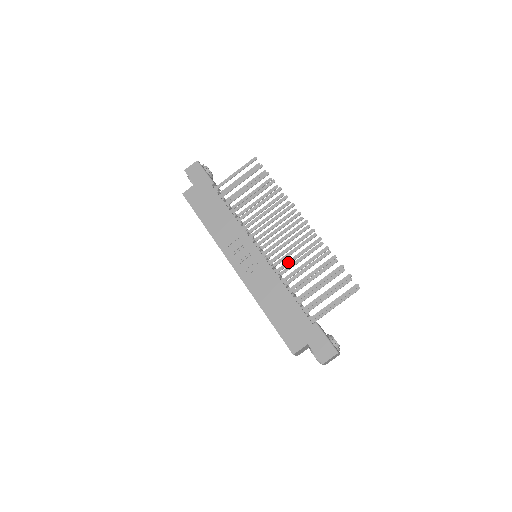
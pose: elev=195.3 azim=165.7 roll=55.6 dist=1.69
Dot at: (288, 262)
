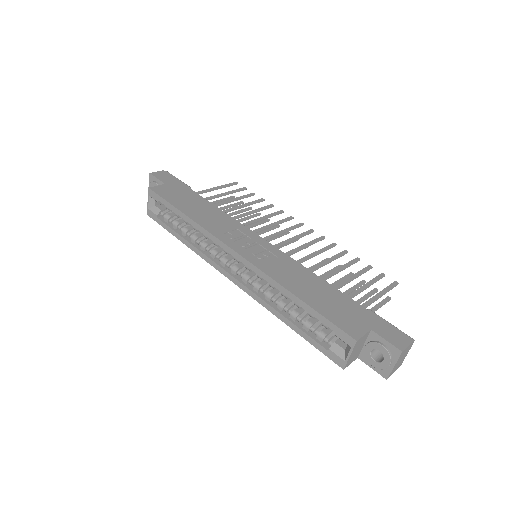
Dot at: (305, 258)
